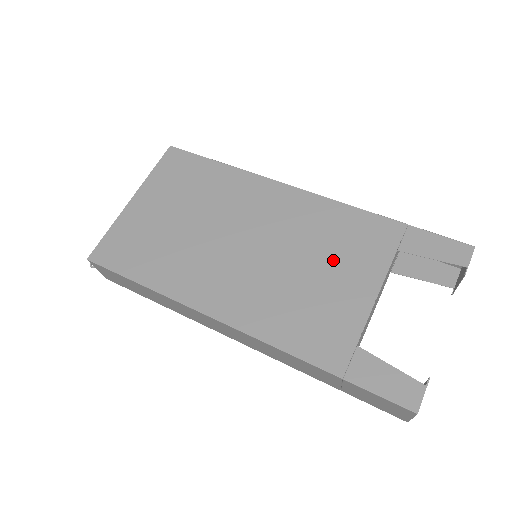
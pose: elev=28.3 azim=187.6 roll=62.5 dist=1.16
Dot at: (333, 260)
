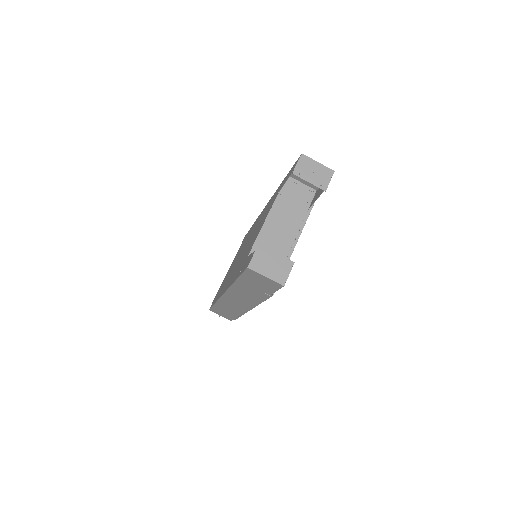
Dot at: occluded
